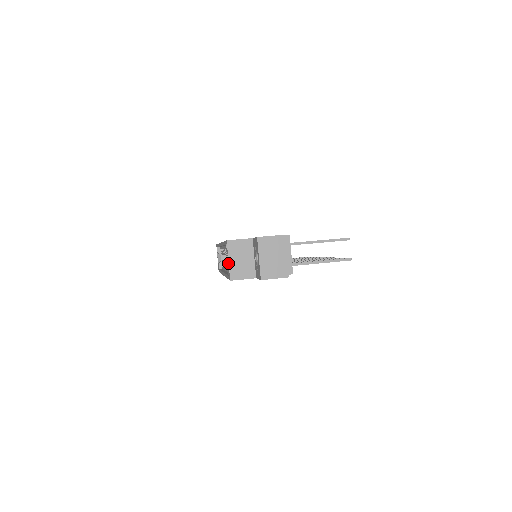
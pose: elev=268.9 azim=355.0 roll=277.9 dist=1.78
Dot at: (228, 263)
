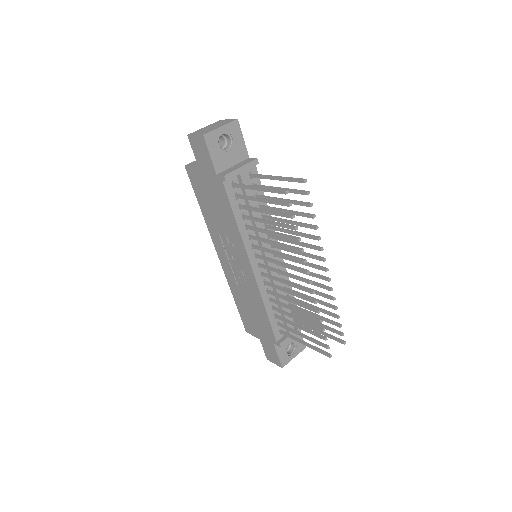
Dot at: occluded
